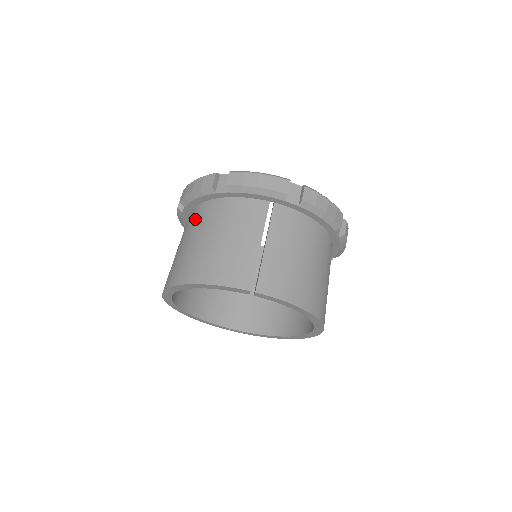
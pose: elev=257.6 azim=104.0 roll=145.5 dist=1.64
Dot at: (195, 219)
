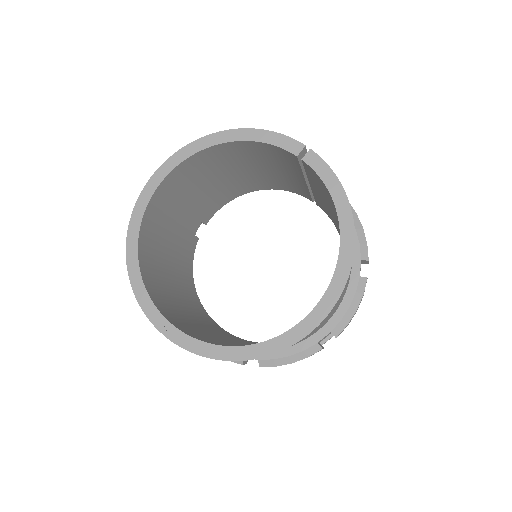
Dot at: occluded
